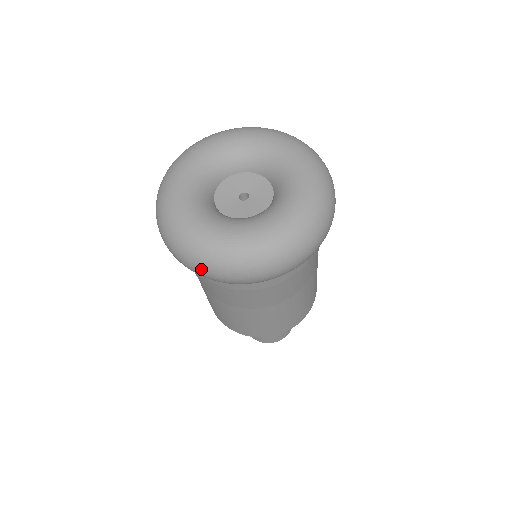
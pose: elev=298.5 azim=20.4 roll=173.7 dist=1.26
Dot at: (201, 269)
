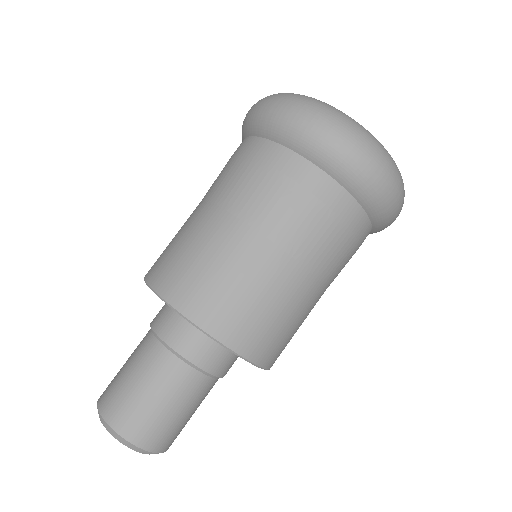
Dot at: (367, 150)
